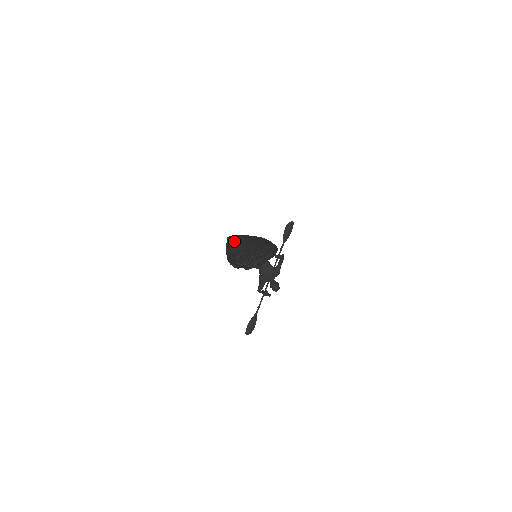
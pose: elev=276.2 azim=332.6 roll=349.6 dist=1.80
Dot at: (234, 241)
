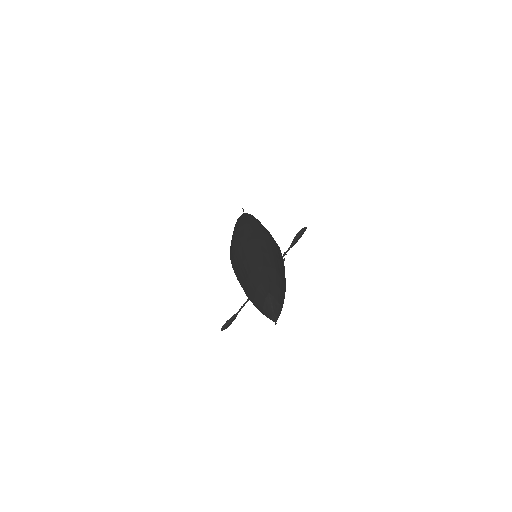
Dot at: (275, 300)
